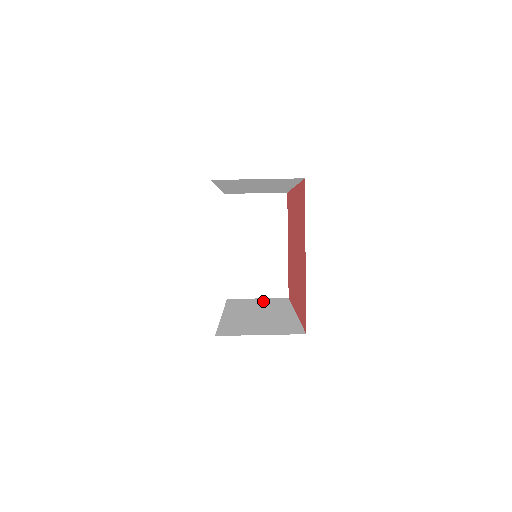
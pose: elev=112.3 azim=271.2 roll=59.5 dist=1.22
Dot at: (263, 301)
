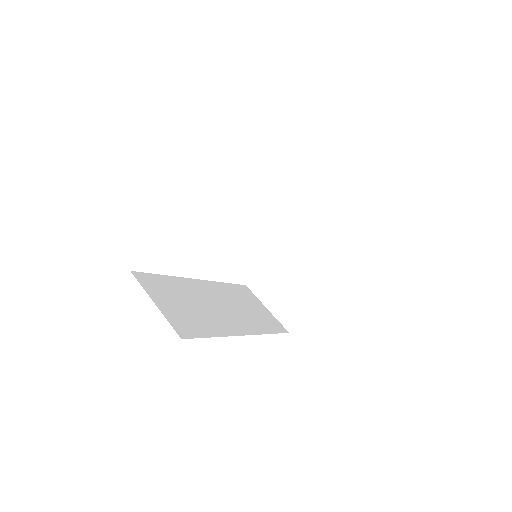
Dot at: (261, 311)
